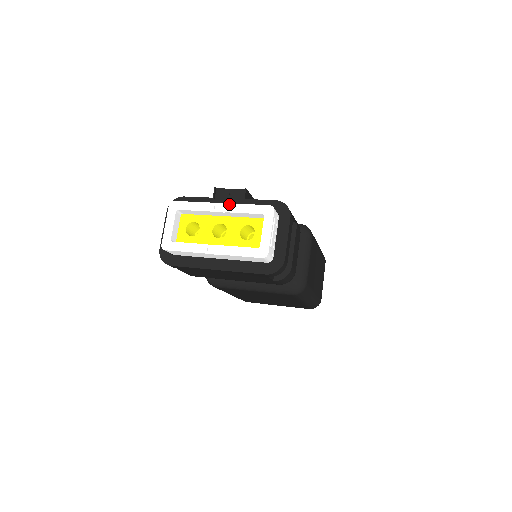
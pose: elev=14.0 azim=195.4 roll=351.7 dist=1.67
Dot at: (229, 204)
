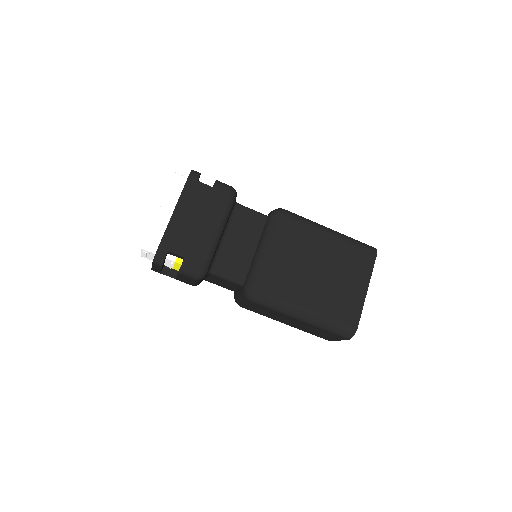
Dot at: occluded
